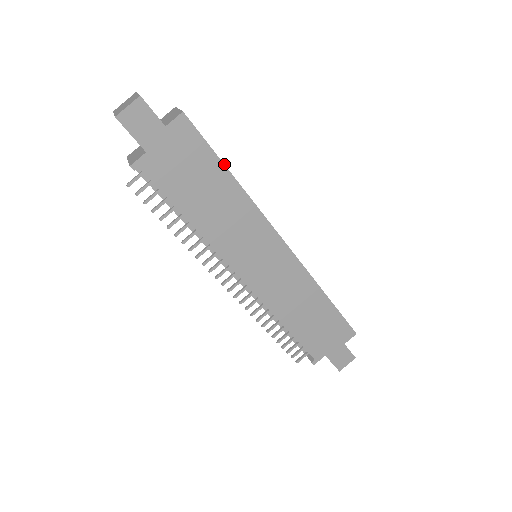
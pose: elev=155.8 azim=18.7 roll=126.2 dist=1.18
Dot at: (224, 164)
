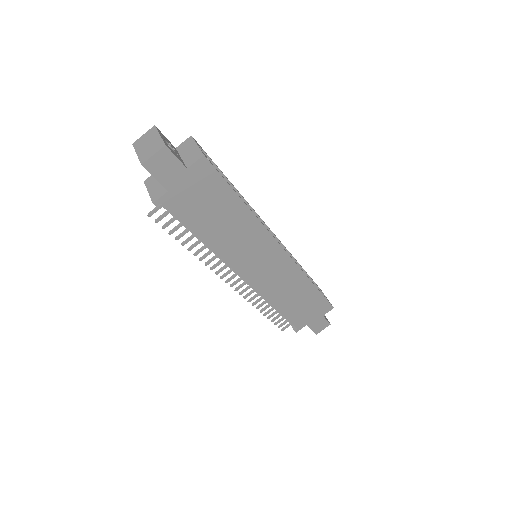
Dot at: (237, 194)
